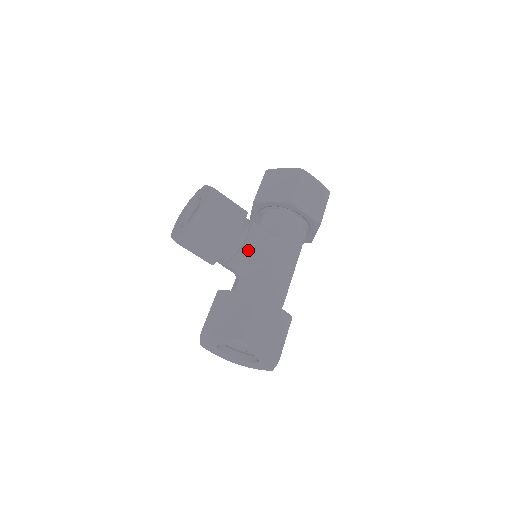
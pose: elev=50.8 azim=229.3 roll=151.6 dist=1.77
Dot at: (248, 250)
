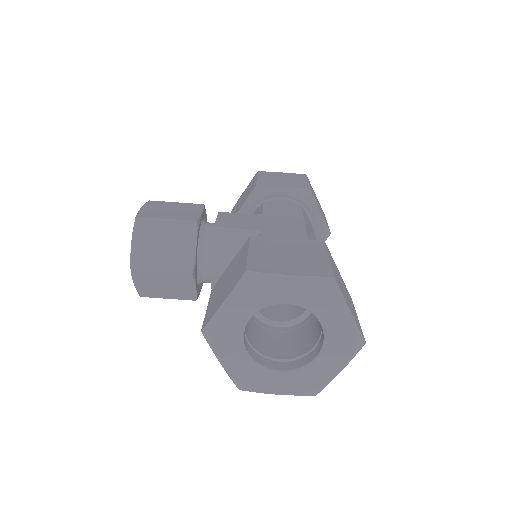
Dot at: (222, 227)
